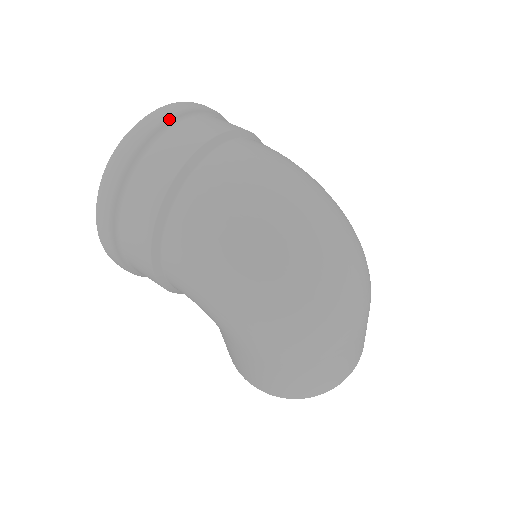
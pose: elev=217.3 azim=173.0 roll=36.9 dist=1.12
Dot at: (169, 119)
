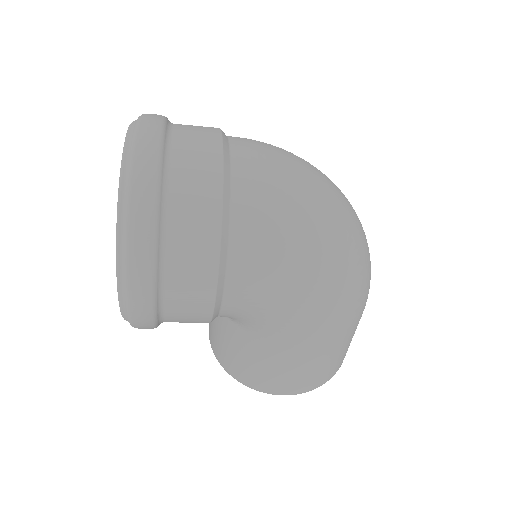
Dot at: (165, 124)
